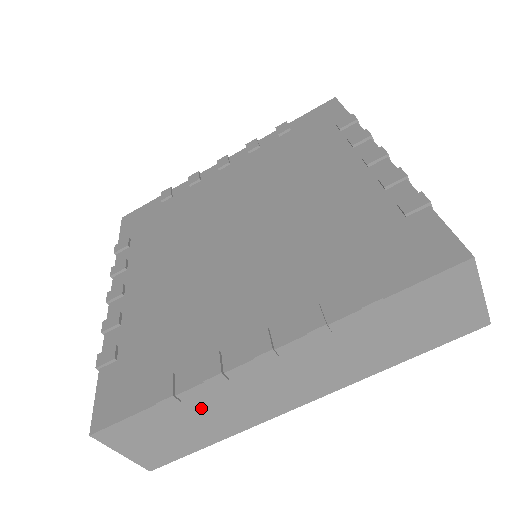
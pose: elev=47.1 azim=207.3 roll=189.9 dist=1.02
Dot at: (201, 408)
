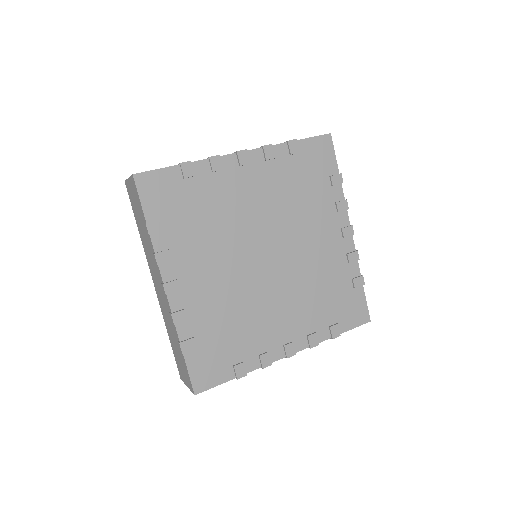
Dot at: occluded
